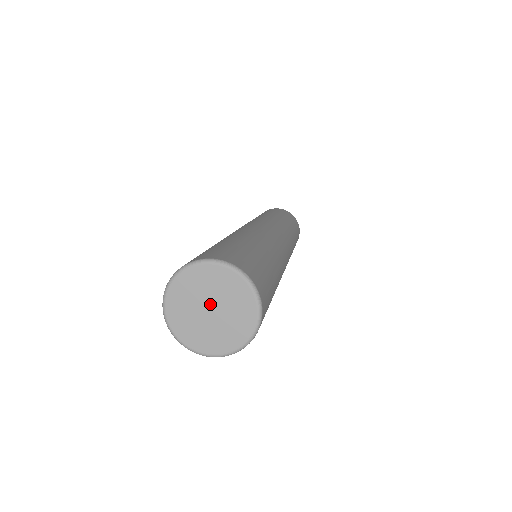
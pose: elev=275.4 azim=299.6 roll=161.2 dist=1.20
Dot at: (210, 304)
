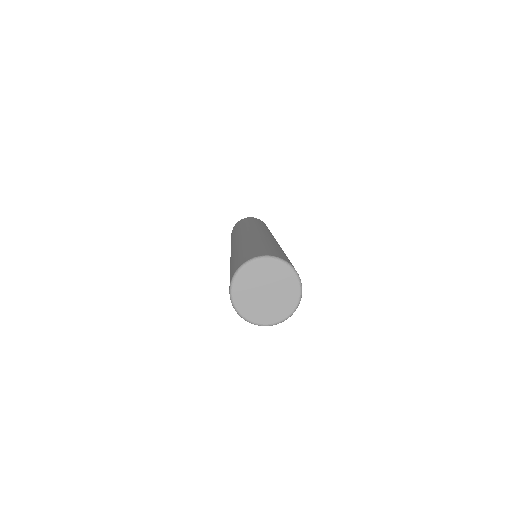
Dot at: (270, 289)
